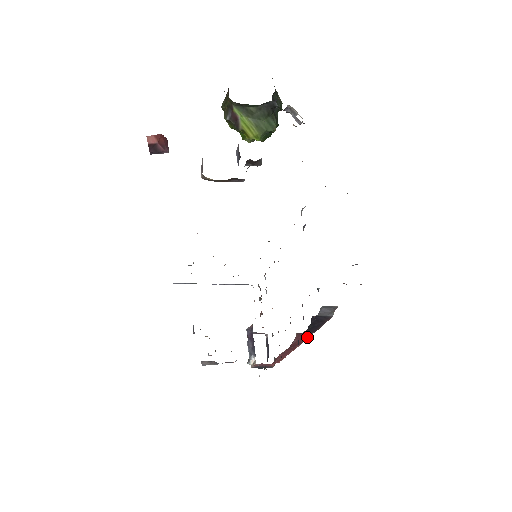
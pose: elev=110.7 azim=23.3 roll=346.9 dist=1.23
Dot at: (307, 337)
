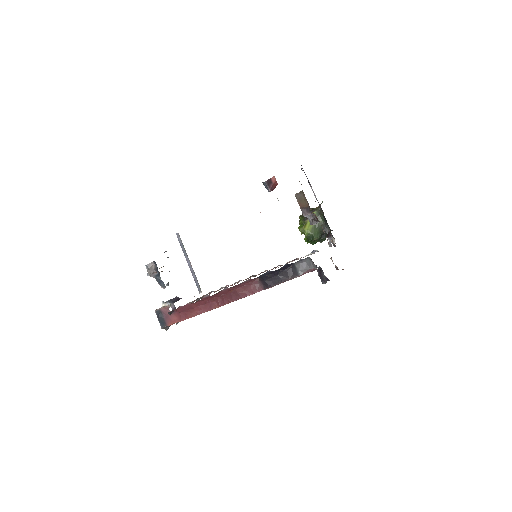
Dot at: (253, 293)
